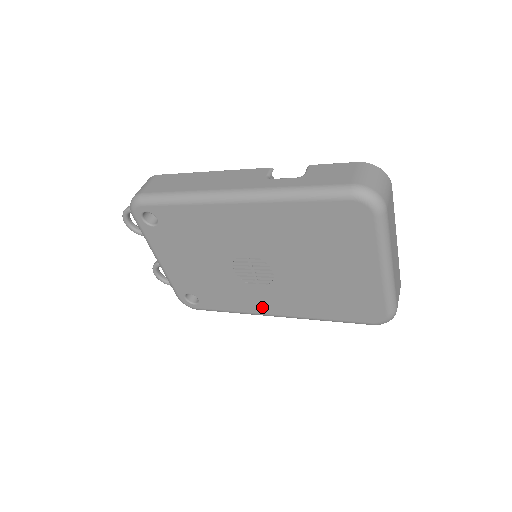
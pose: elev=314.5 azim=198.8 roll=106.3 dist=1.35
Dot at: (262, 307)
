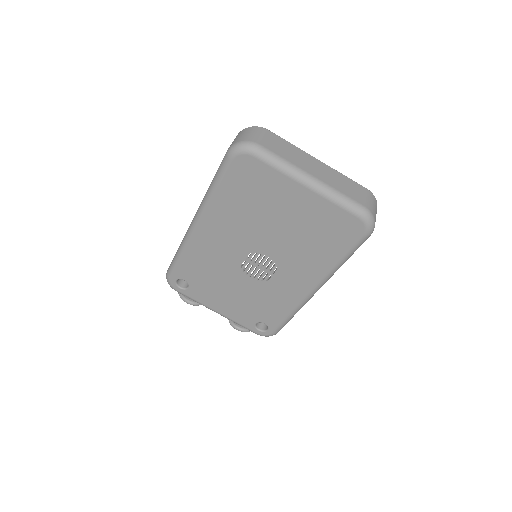
Dot at: (297, 292)
